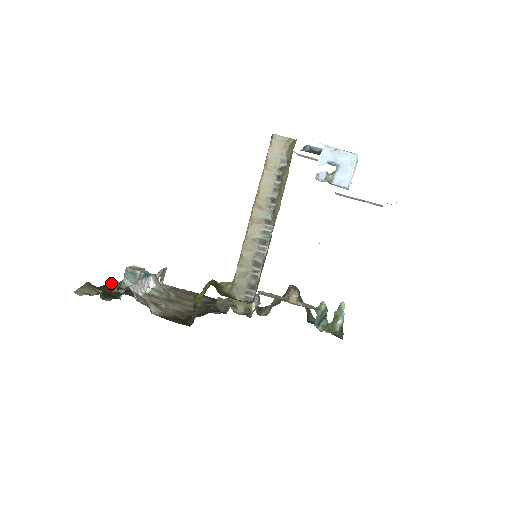
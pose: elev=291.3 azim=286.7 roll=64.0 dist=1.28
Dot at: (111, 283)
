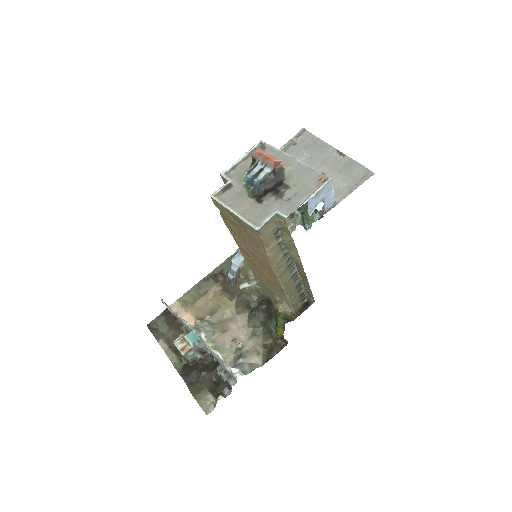
Dot at: (176, 365)
